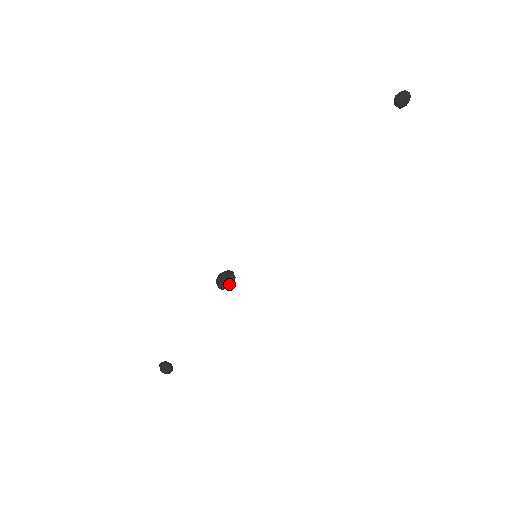
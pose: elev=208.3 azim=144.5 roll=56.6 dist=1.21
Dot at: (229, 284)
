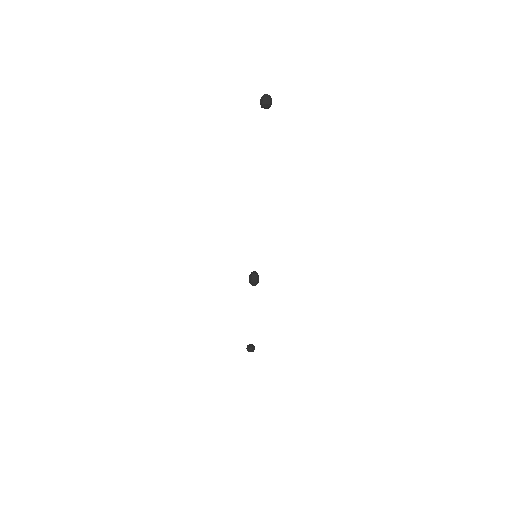
Dot at: (254, 281)
